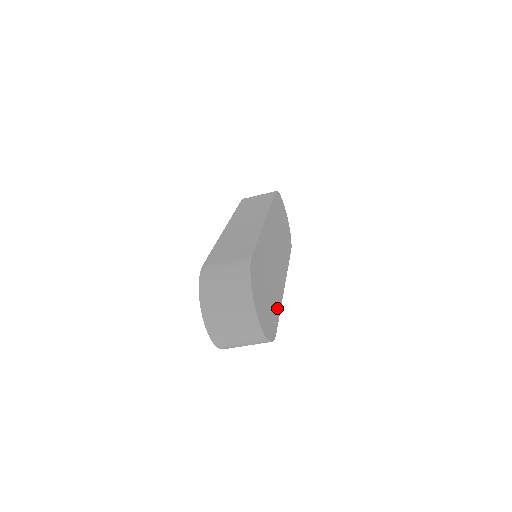
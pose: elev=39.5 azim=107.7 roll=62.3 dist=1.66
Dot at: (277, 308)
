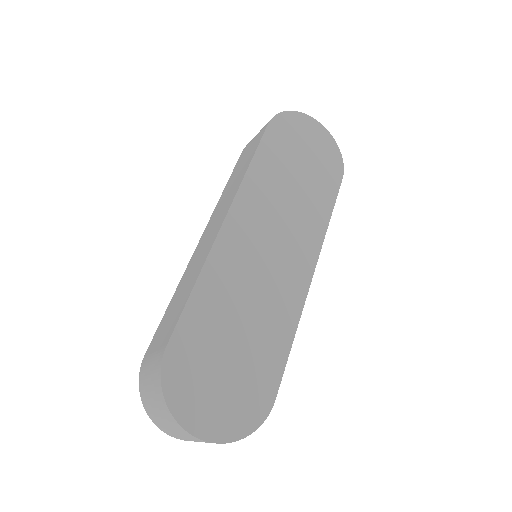
Dot at: (279, 348)
